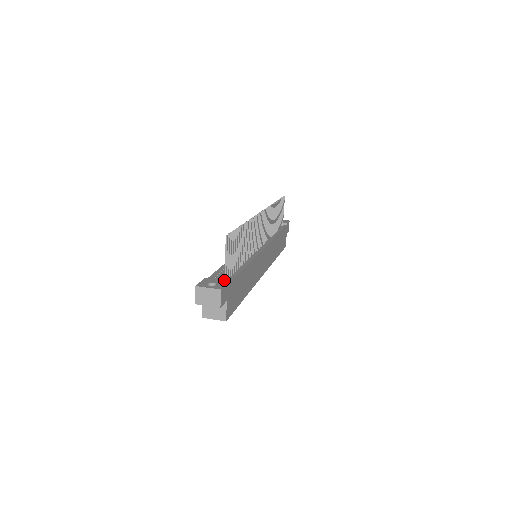
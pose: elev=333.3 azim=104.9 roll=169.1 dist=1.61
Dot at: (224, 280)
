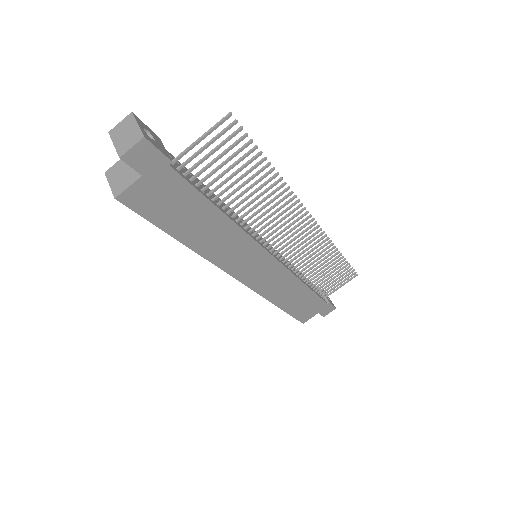
Dot at: occluded
